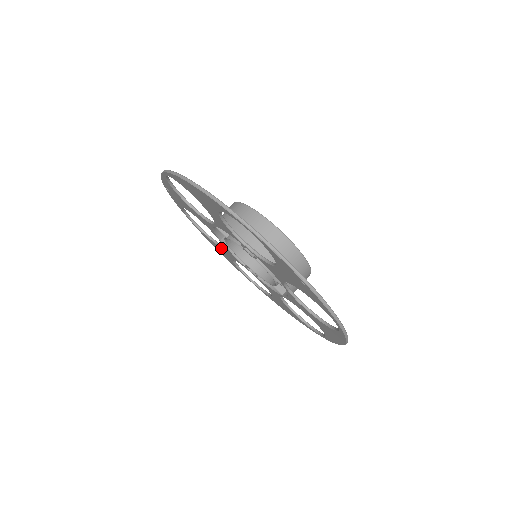
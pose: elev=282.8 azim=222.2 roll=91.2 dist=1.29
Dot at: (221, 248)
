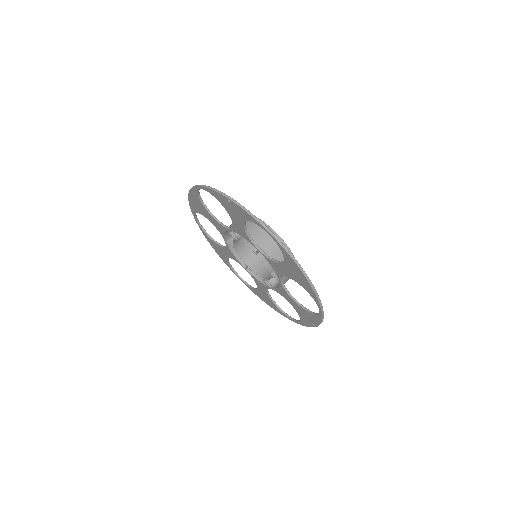
Dot at: (259, 289)
